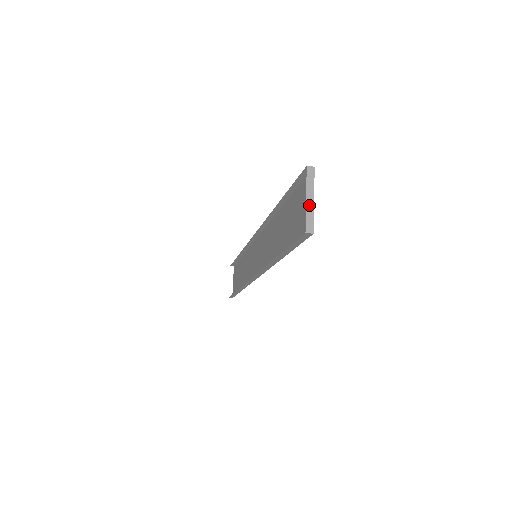
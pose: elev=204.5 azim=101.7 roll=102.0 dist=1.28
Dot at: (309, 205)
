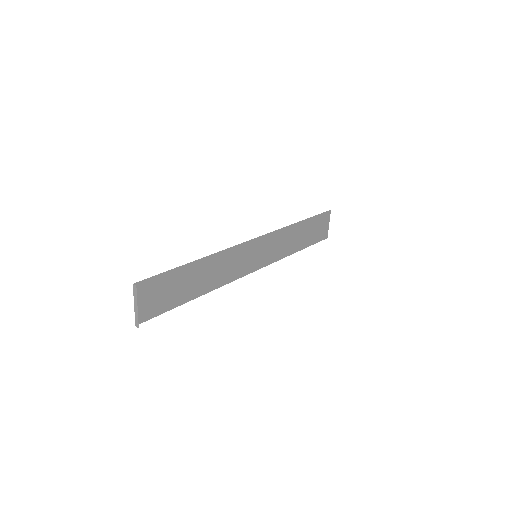
Dot at: (136, 310)
